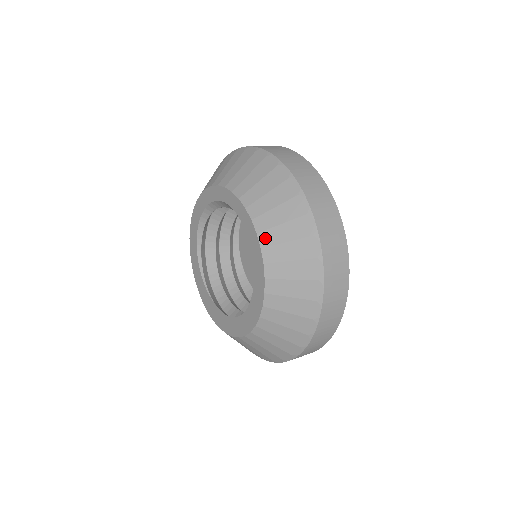
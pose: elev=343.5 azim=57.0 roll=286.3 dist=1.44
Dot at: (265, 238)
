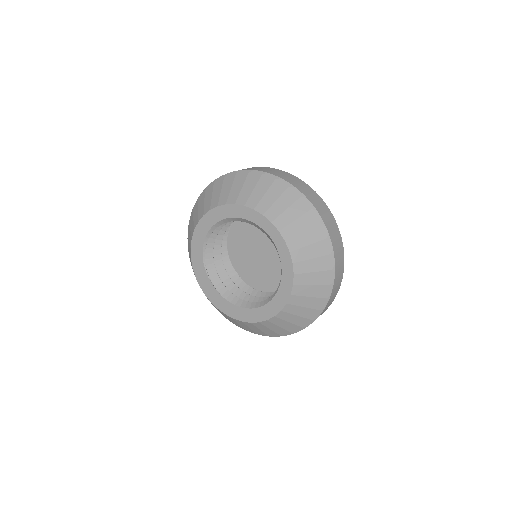
Dot at: (298, 279)
